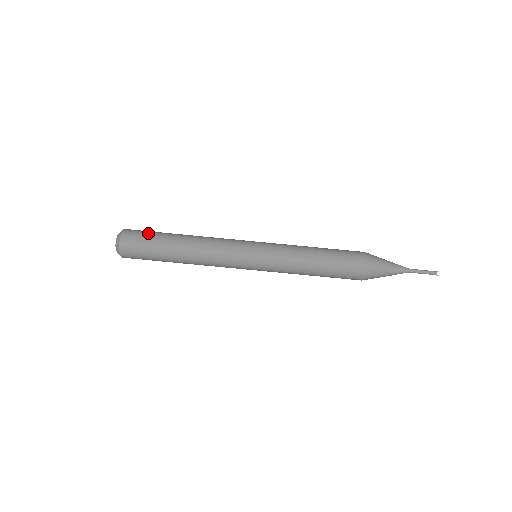
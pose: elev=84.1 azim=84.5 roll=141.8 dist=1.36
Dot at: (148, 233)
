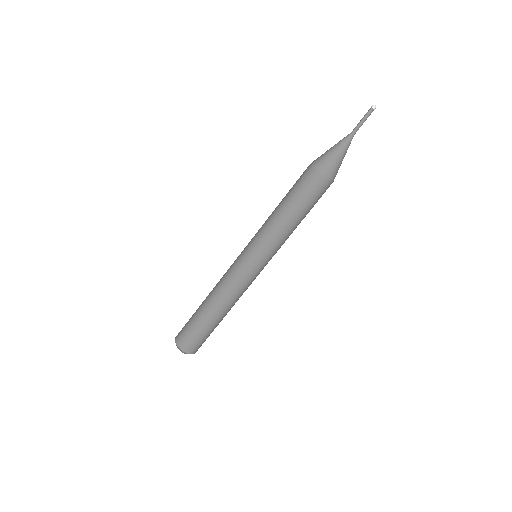
Dot at: (193, 333)
